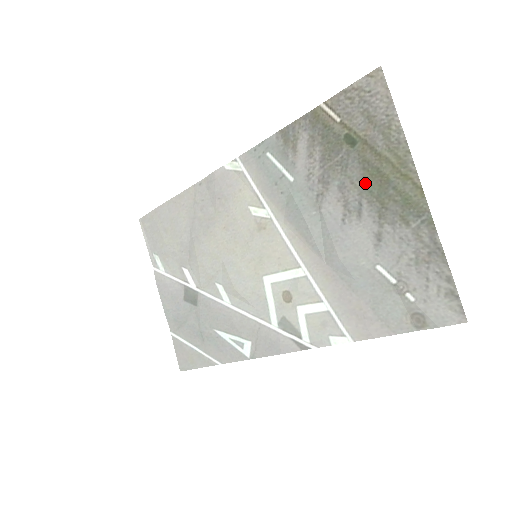
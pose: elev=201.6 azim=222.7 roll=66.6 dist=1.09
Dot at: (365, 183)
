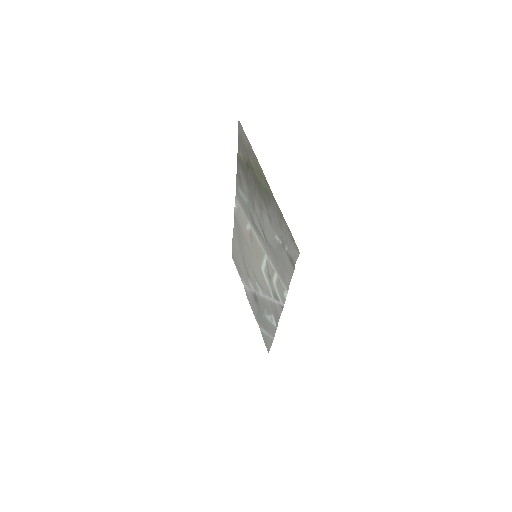
Dot at: (256, 188)
